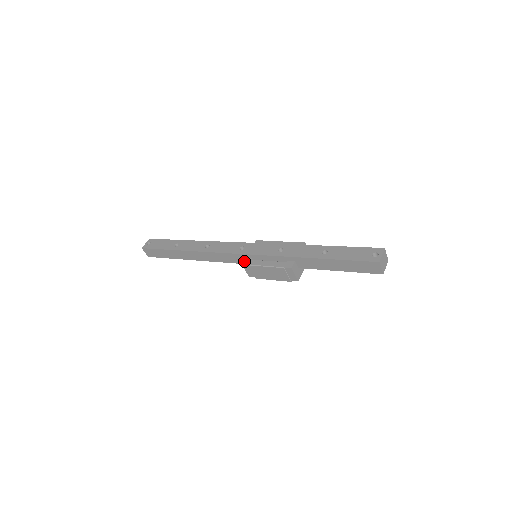
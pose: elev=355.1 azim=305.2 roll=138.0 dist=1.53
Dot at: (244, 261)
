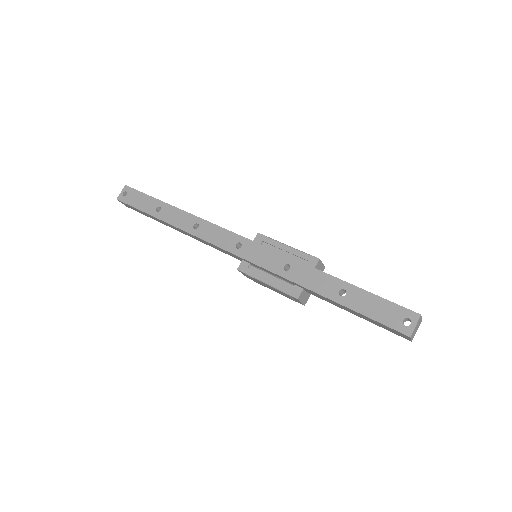
Dot at: (240, 265)
